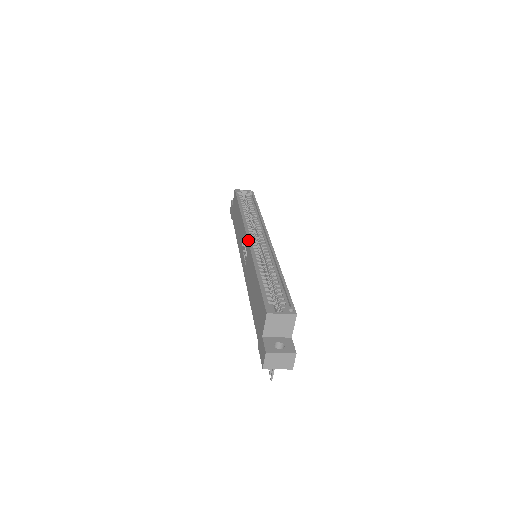
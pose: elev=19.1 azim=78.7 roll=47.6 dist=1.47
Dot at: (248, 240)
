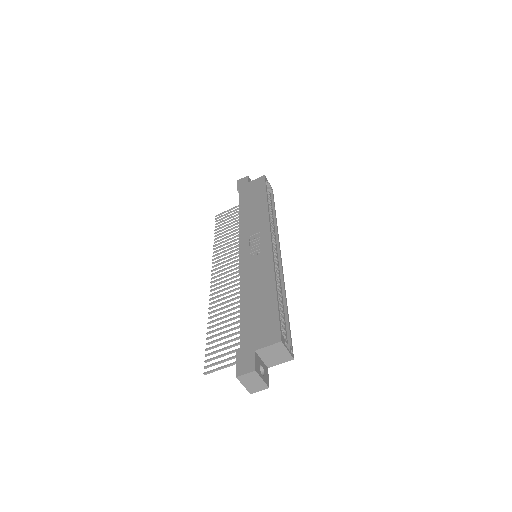
Dot at: (272, 245)
